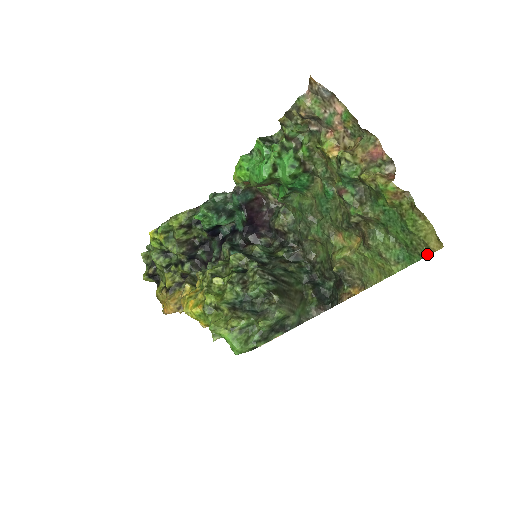
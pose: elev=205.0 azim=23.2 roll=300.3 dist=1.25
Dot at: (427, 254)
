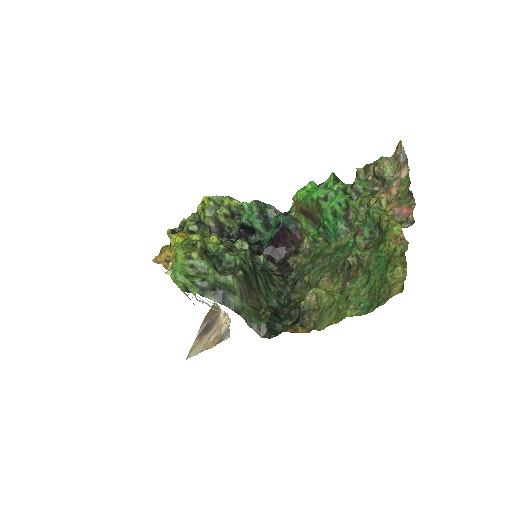
Dot at: (385, 302)
